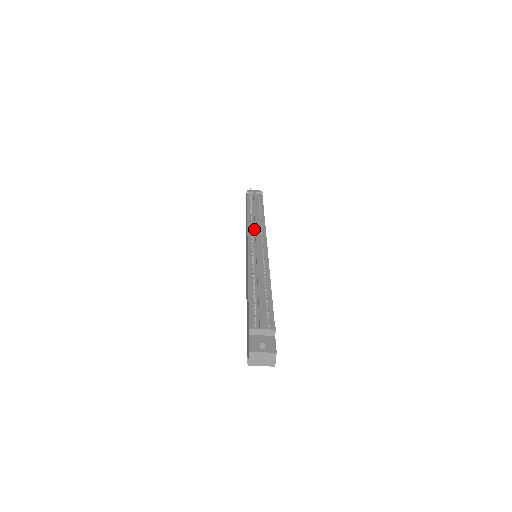
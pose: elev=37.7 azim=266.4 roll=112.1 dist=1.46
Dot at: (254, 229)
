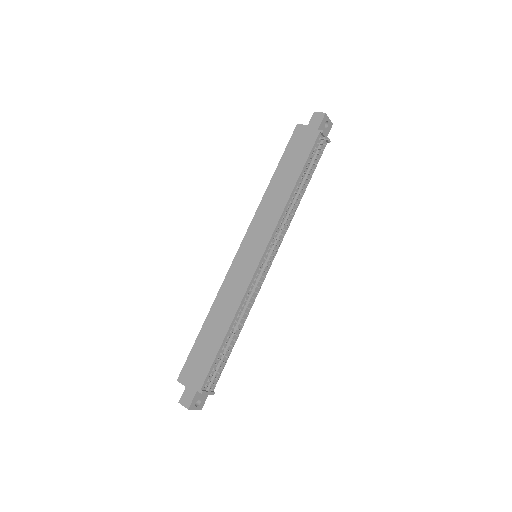
Dot at: (281, 228)
